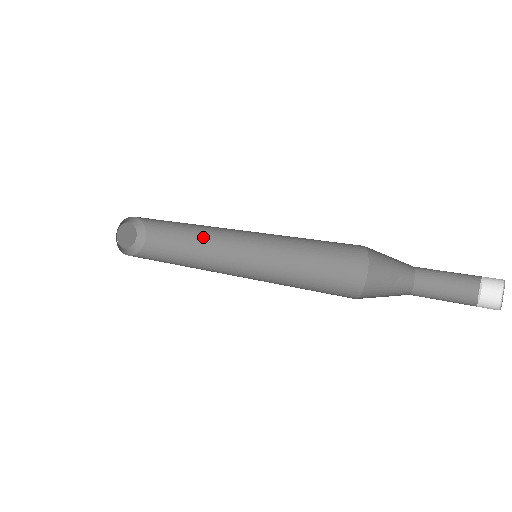
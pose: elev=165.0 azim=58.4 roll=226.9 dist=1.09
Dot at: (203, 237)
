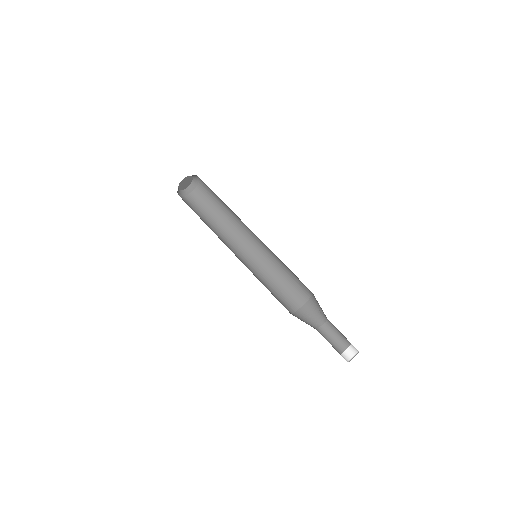
Dot at: (233, 212)
